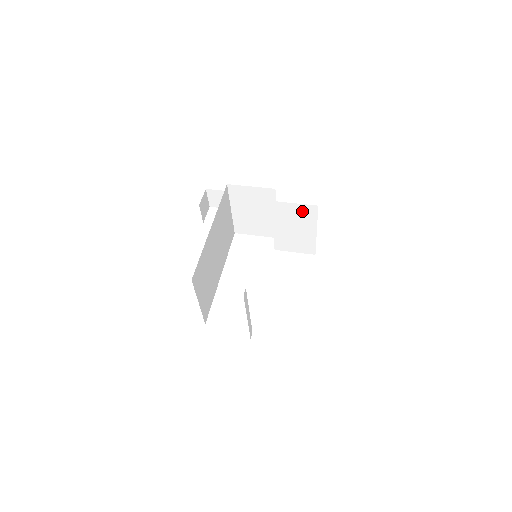
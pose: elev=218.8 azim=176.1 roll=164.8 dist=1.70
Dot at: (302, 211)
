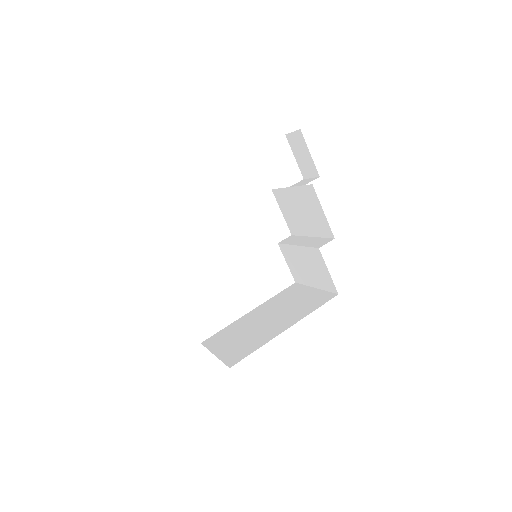
Dot at: (326, 277)
